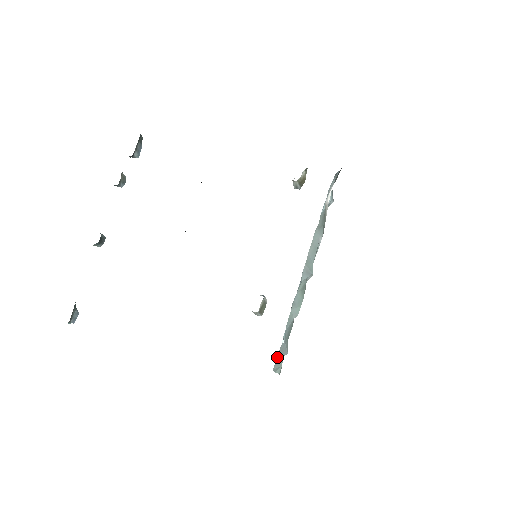
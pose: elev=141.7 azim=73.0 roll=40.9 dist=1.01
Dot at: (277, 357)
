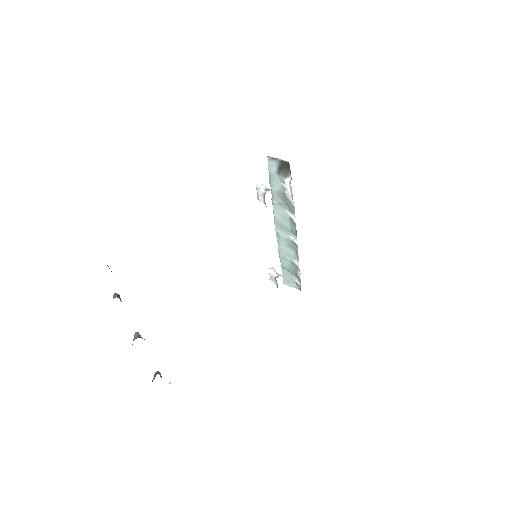
Dot at: (283, 277)
